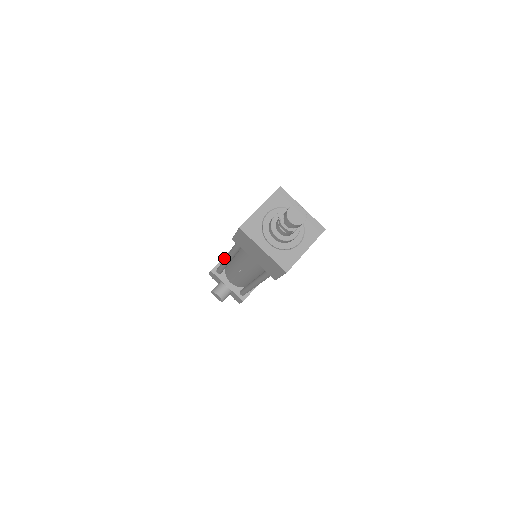
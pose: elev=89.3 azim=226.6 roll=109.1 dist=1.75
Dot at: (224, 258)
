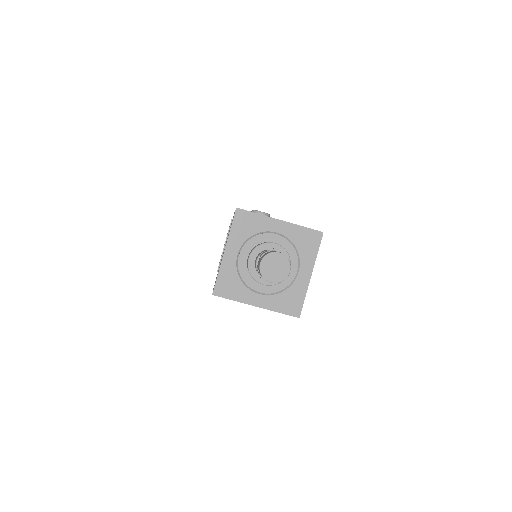
Dot at: occluded
